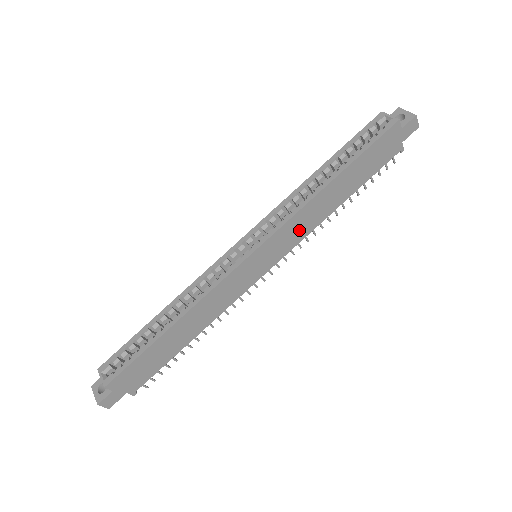
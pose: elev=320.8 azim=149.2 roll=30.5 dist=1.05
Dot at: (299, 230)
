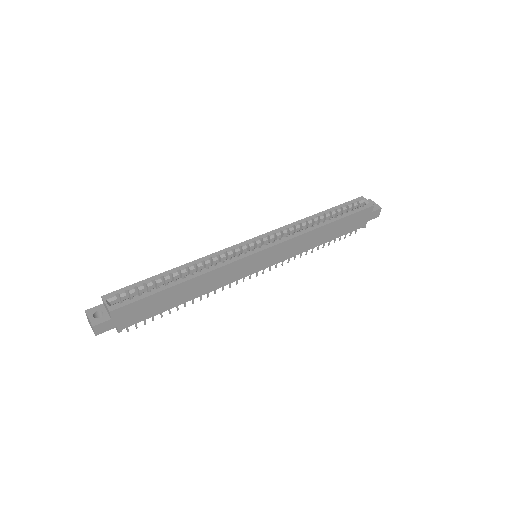
Dot at: (292, 250)
